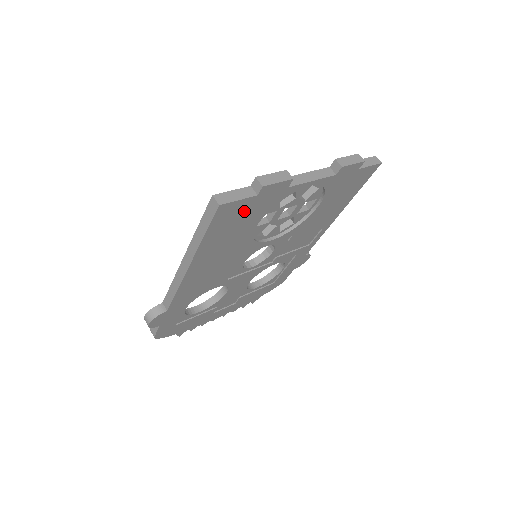
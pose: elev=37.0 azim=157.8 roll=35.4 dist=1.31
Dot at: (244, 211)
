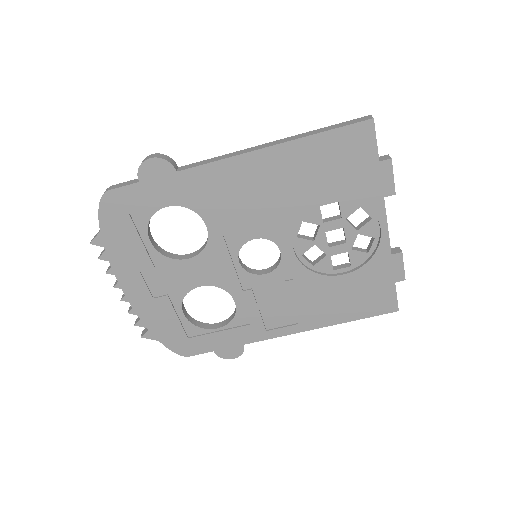
Dot at: (357, 162)
